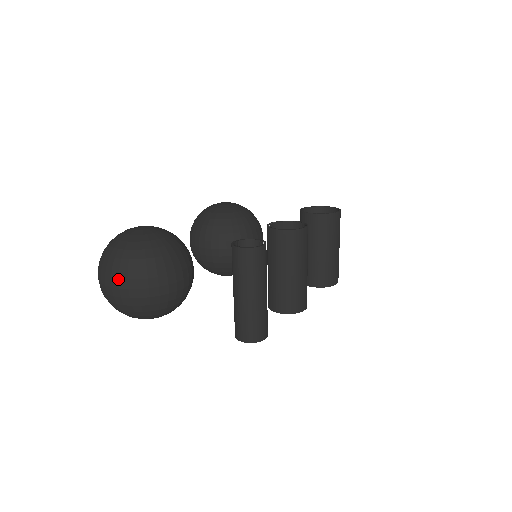
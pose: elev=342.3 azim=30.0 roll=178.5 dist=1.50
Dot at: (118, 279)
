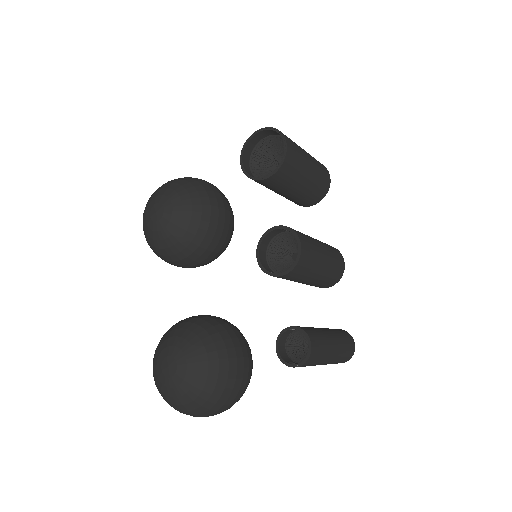
Dot at: (209, 415)
